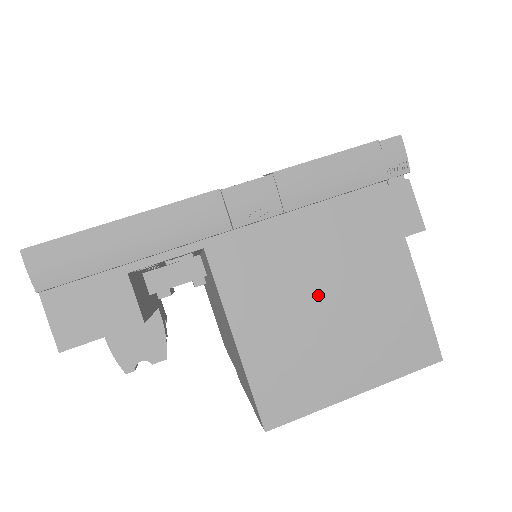
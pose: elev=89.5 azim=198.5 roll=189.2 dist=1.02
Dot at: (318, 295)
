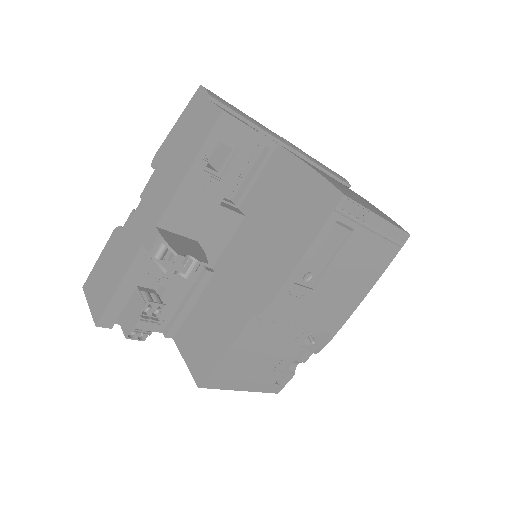
Dot at: (338, 183)
